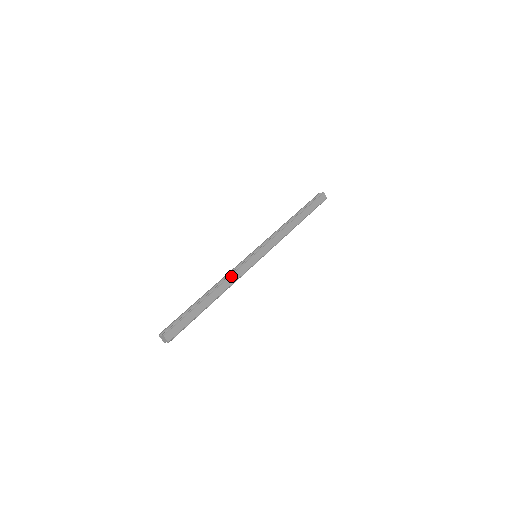
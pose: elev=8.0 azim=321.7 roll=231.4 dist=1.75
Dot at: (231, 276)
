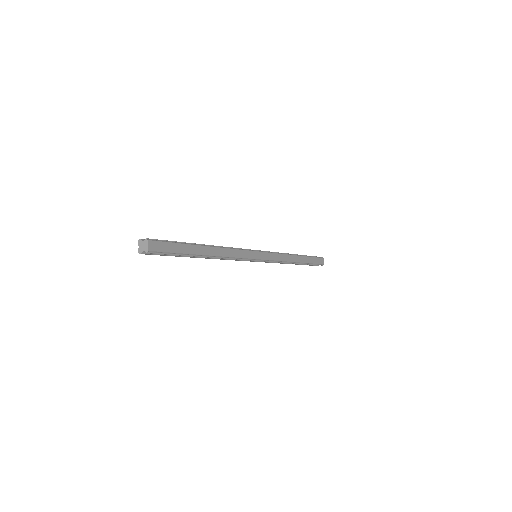
Dot at: (232, 249)
